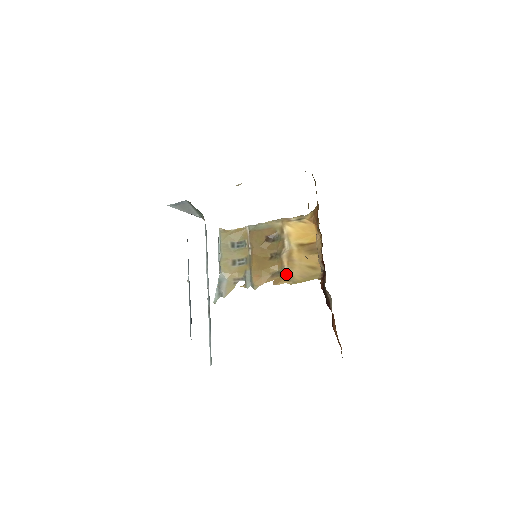
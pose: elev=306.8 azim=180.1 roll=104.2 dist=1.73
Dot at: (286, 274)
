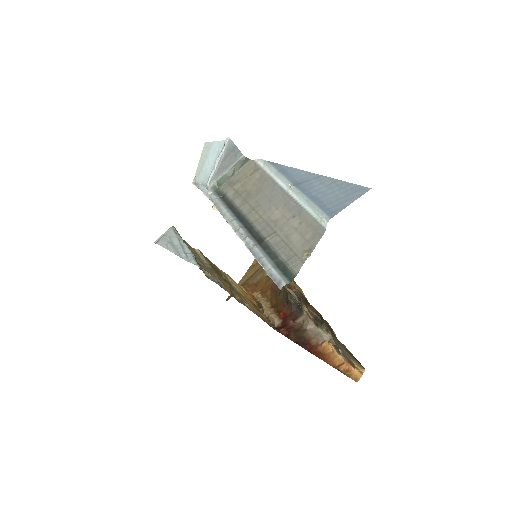
Dot at: (247, 305)
